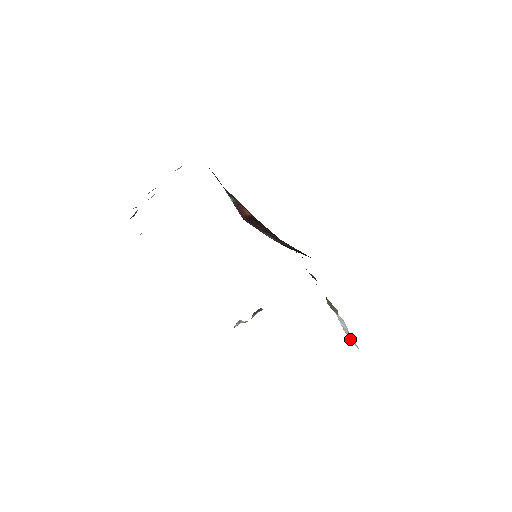
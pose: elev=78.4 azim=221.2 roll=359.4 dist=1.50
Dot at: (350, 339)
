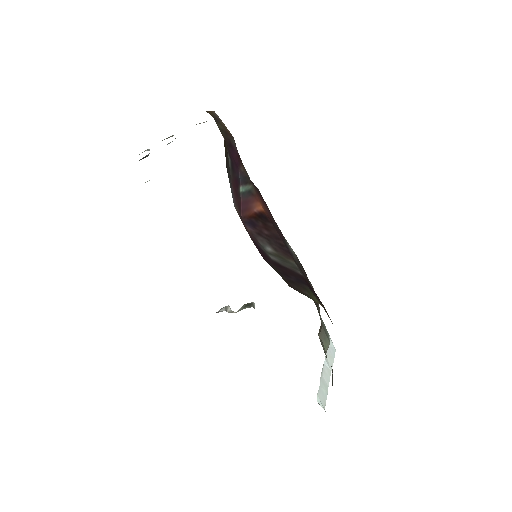
Dot at: (320, 392)
